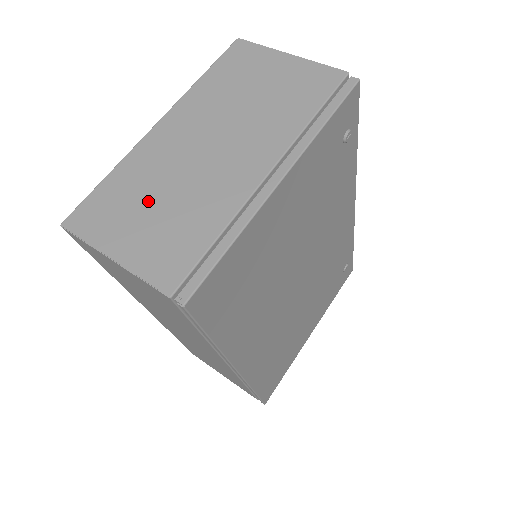
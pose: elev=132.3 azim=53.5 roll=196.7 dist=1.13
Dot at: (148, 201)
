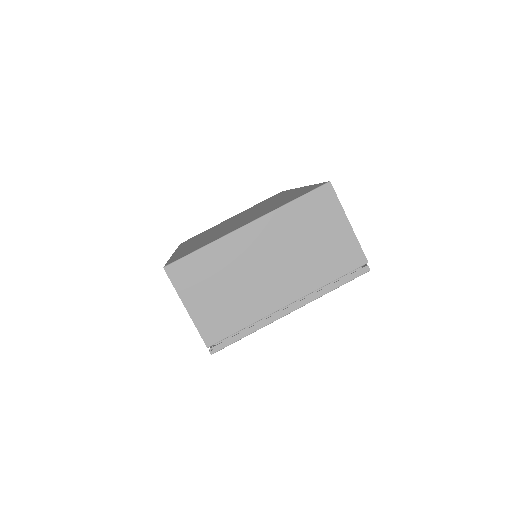
Dot at: (219, 283)
